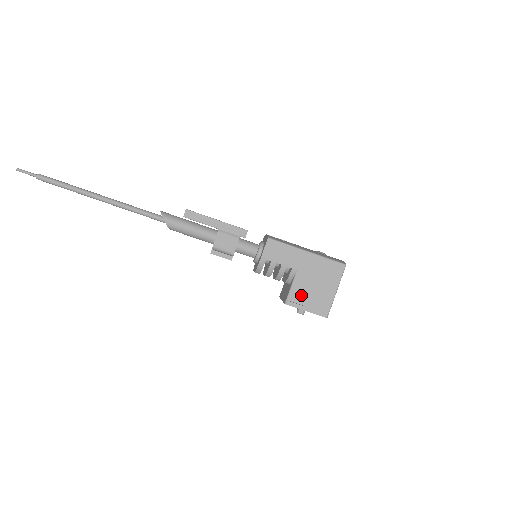
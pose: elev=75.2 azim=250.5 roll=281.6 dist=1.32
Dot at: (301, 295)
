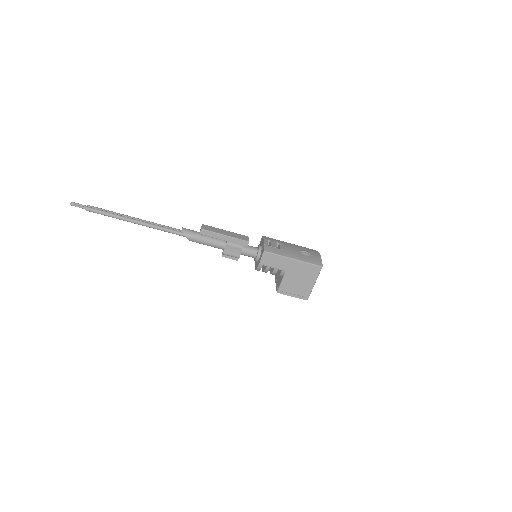
Dot at: (289, 287)
